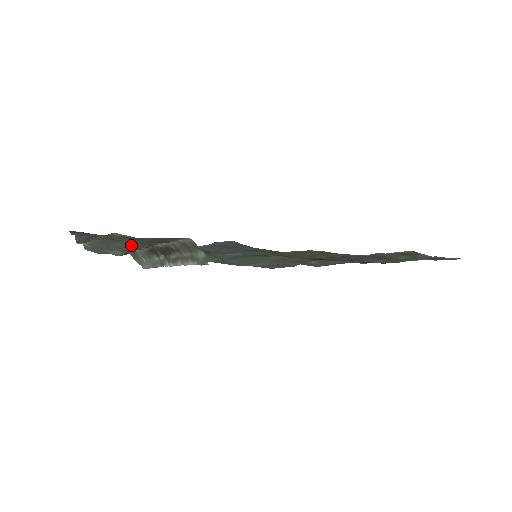
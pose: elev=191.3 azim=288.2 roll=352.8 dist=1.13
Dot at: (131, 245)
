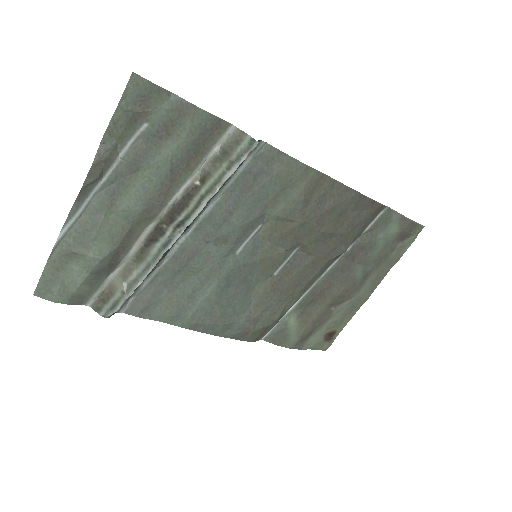
Dot at: (145, 195)
